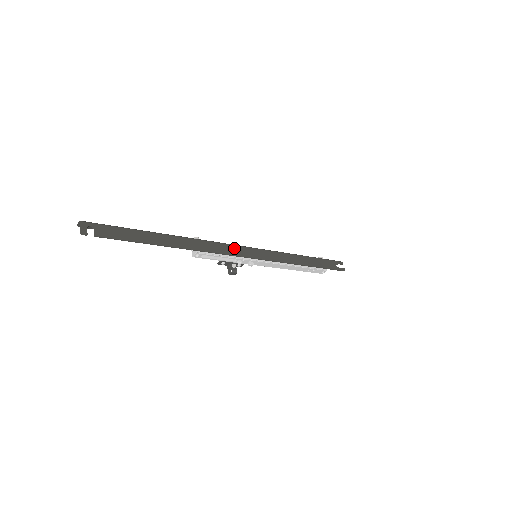
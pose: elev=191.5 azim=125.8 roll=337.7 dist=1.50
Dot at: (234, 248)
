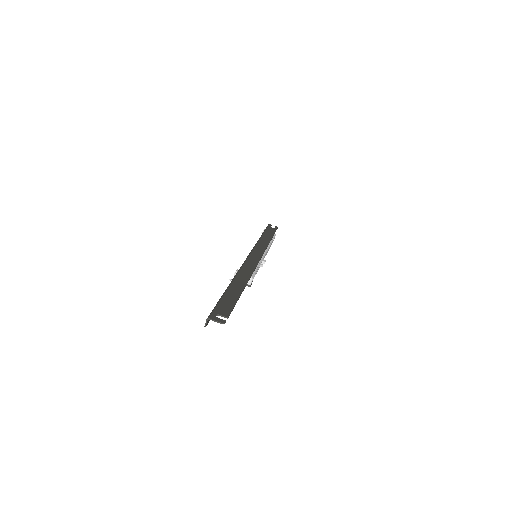
Dot at: (251, 259)
